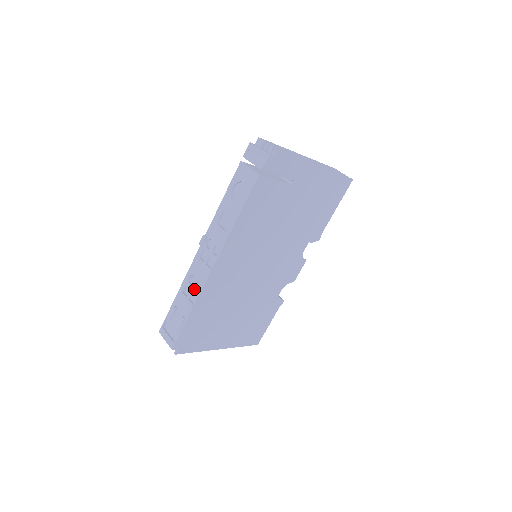
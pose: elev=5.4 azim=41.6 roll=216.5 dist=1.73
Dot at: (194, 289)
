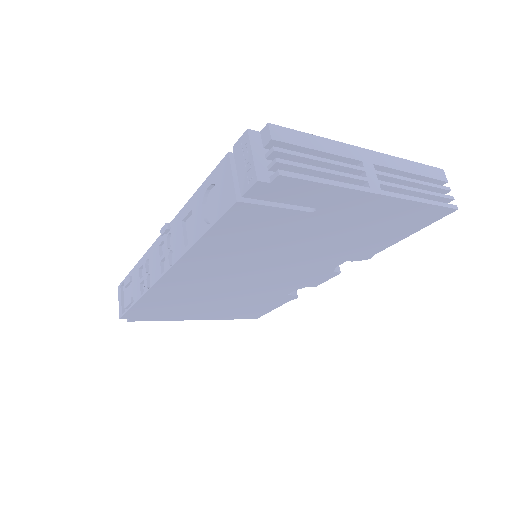
Dot at: (146, 279)
